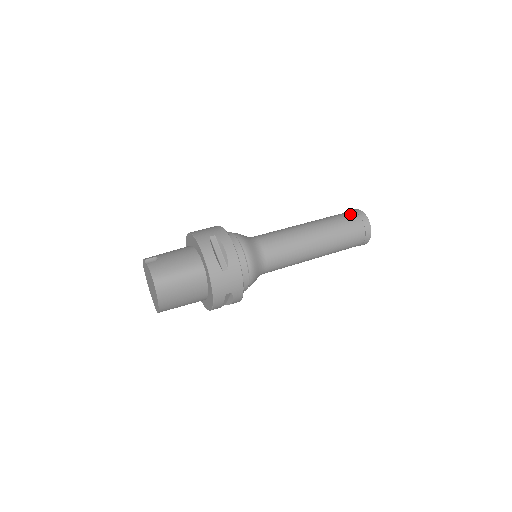
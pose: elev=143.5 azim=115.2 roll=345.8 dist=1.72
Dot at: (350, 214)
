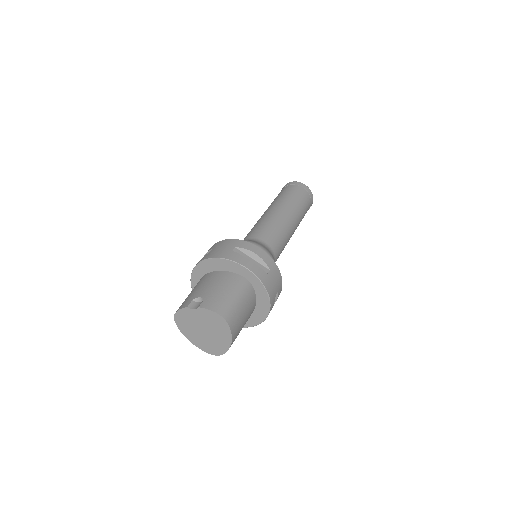
Dot at: (291, 187)
